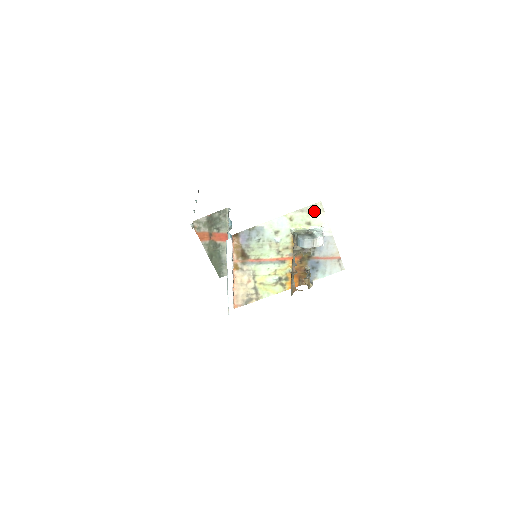
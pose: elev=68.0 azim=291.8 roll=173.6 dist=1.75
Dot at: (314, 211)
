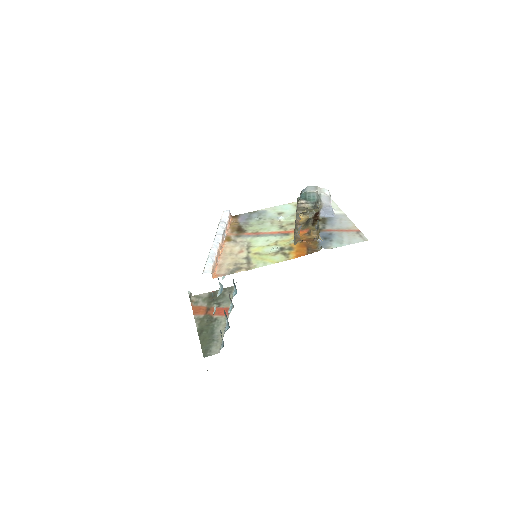
Dot at: occluded
